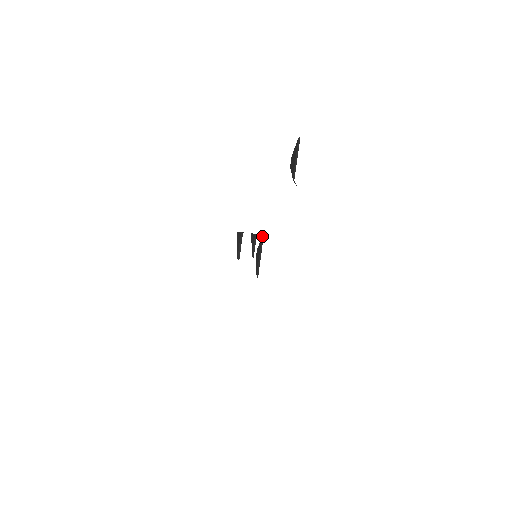
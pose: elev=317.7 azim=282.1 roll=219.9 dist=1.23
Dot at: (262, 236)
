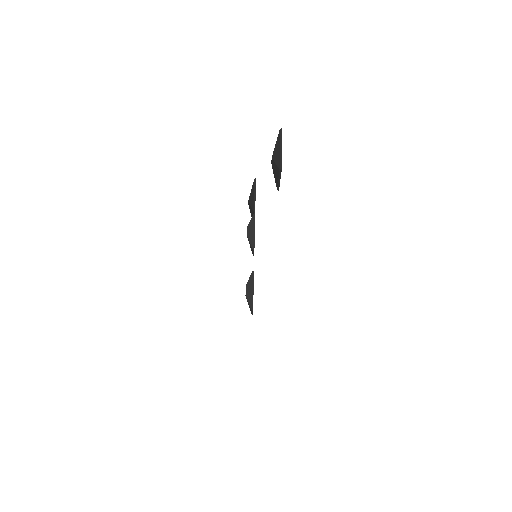
Dot at: (254, 213)
